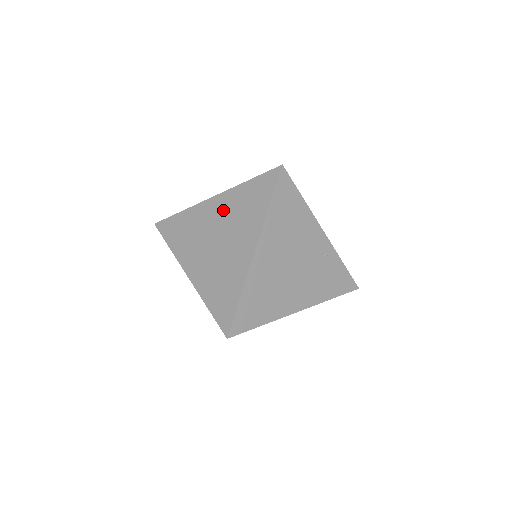
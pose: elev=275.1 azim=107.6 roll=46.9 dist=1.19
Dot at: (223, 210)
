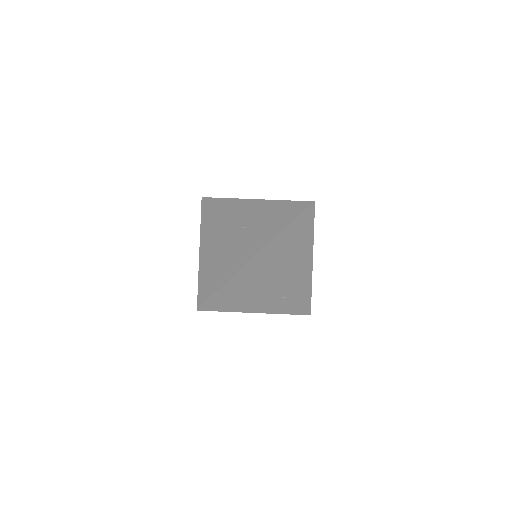
Dot at: (225, 240)
